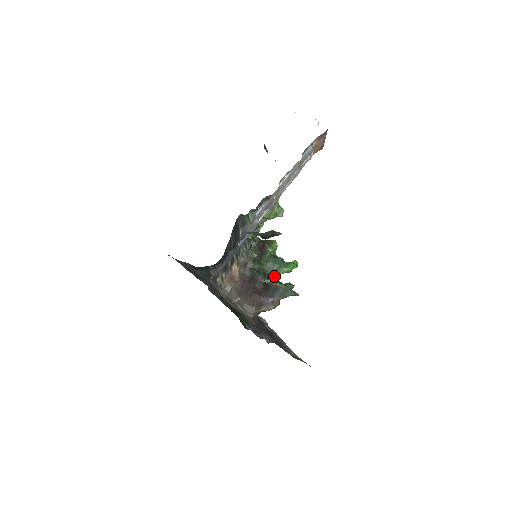
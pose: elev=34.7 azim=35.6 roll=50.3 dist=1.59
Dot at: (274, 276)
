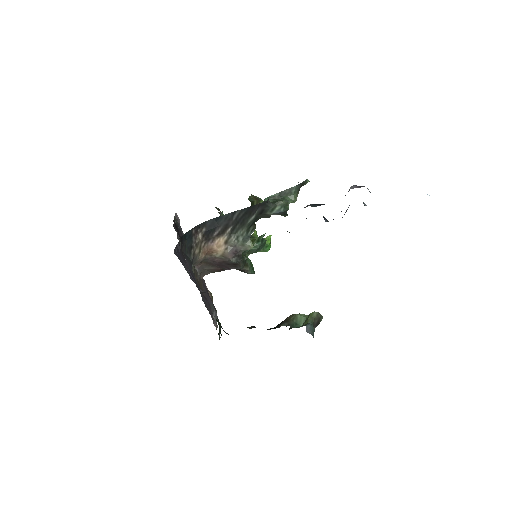
Dot at: (248, 255)
